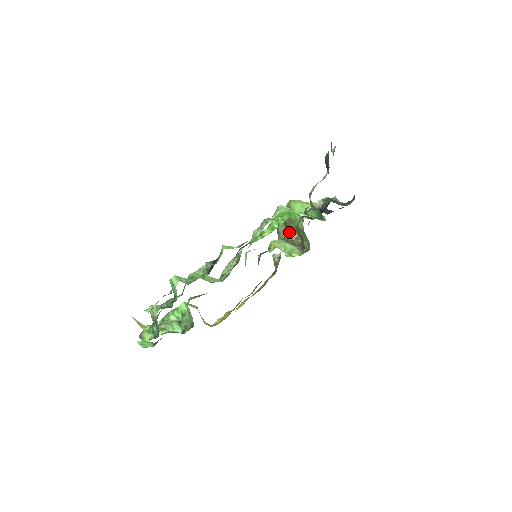
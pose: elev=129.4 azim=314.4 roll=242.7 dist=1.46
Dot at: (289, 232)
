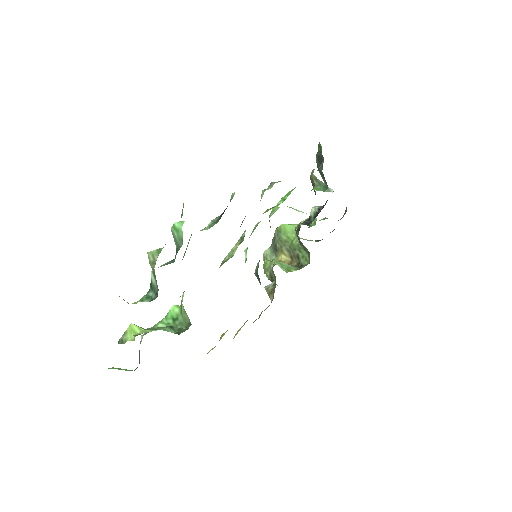
Dot at: (281, 257)
